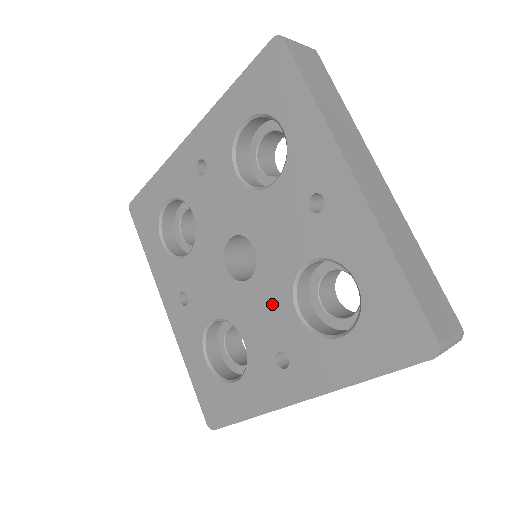
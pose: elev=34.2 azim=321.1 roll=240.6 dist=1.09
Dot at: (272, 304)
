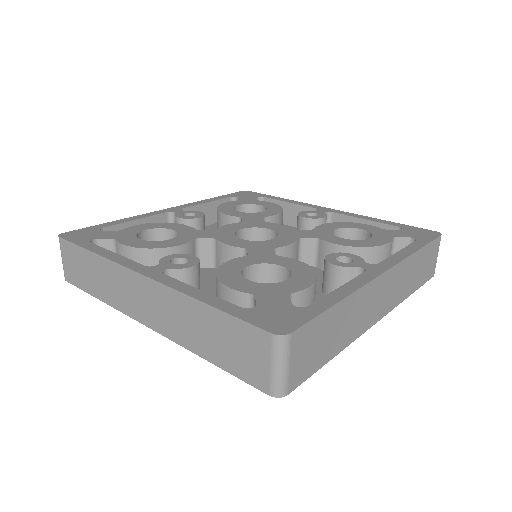
Dot at: occluded
